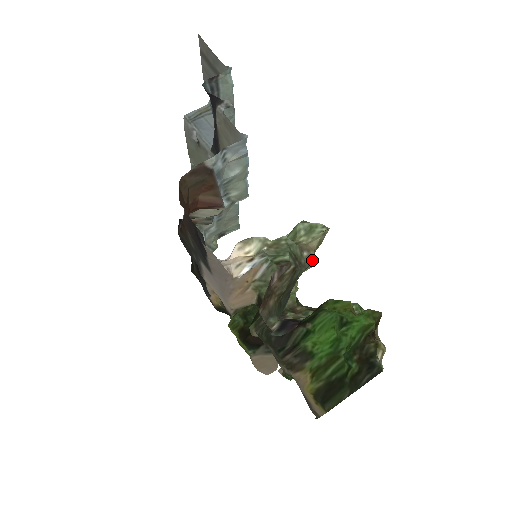
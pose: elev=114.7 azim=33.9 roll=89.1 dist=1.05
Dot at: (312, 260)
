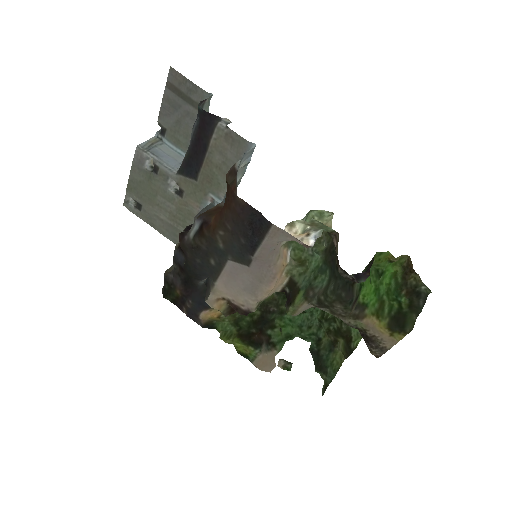
Dot at: occluded
